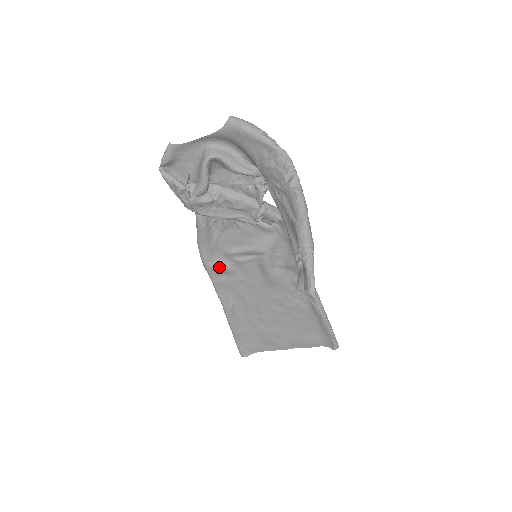
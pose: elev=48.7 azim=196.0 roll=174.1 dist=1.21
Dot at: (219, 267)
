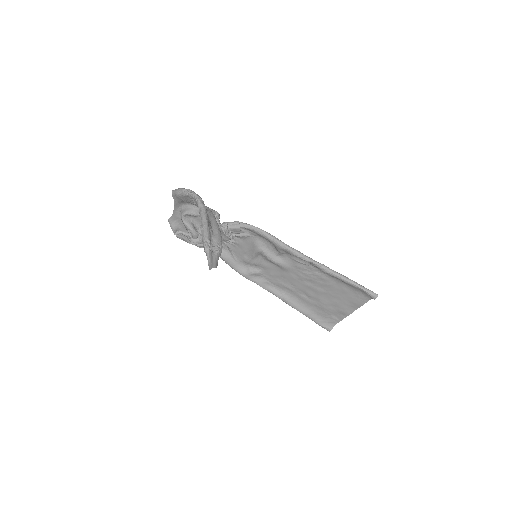
Dot at: (250, 273)
